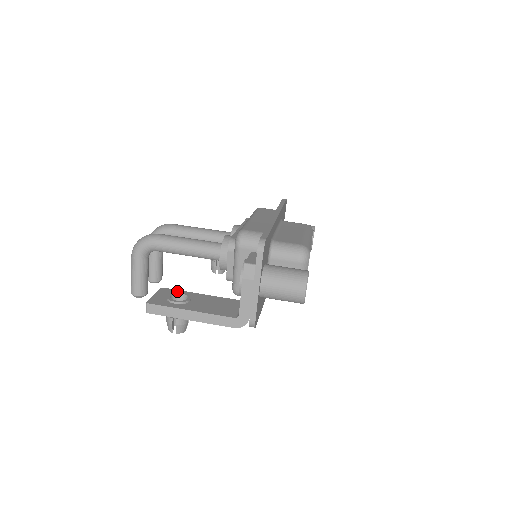
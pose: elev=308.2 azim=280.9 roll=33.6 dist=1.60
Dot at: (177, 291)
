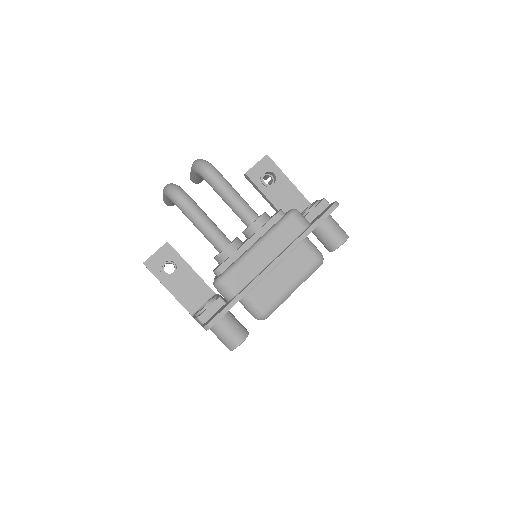
Dot at: (175, 254)
